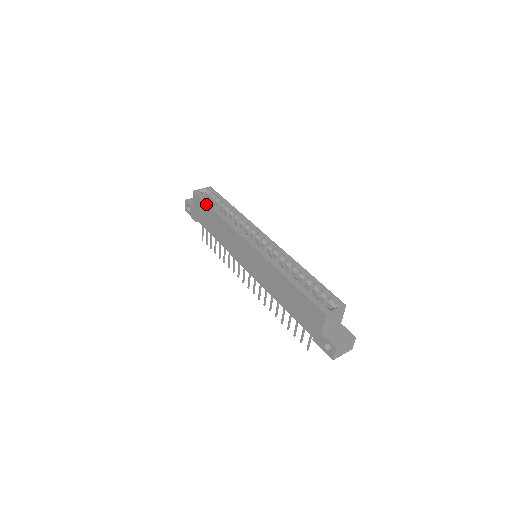
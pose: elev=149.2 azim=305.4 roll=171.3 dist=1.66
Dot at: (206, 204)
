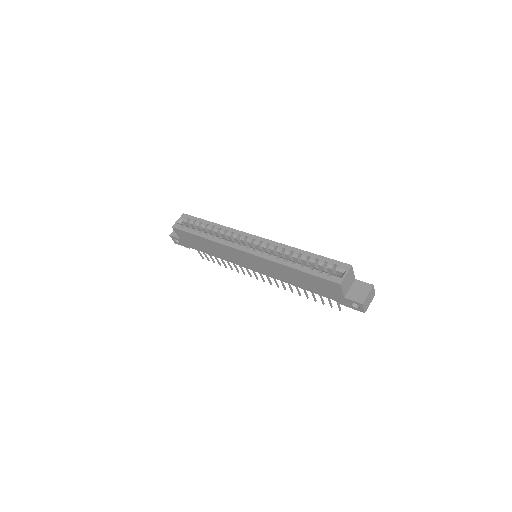
Dot at: (190, 234)
